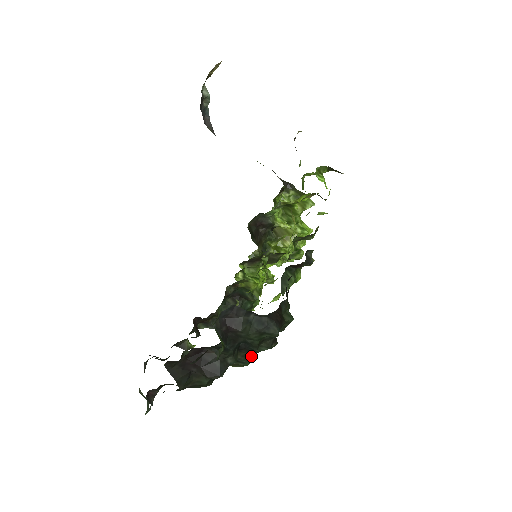
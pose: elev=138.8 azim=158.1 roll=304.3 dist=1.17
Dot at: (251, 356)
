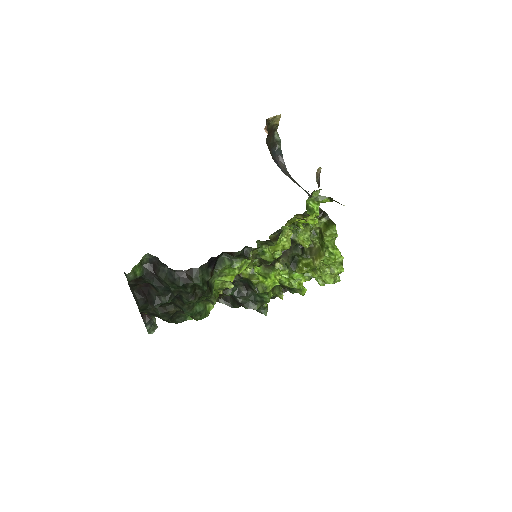
Dot at: (187, 307)
